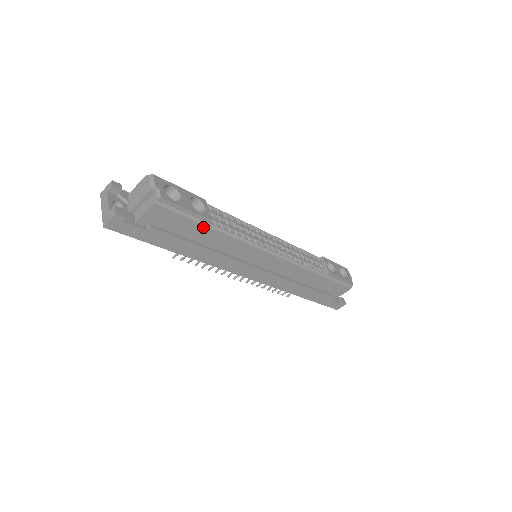
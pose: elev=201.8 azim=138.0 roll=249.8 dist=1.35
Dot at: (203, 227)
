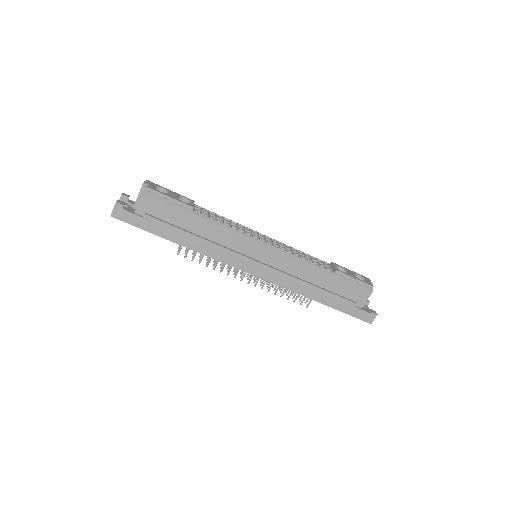
Dot at: (188, 214)
